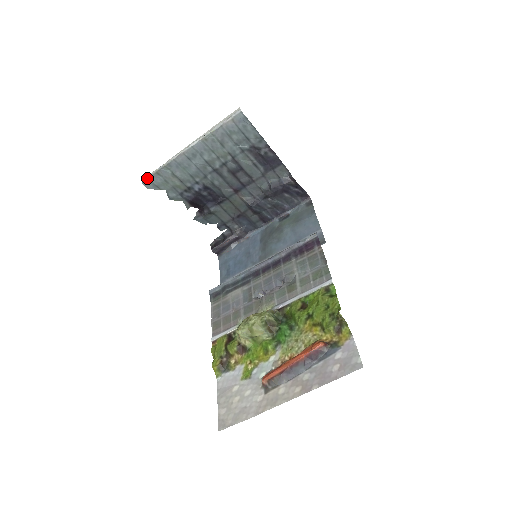
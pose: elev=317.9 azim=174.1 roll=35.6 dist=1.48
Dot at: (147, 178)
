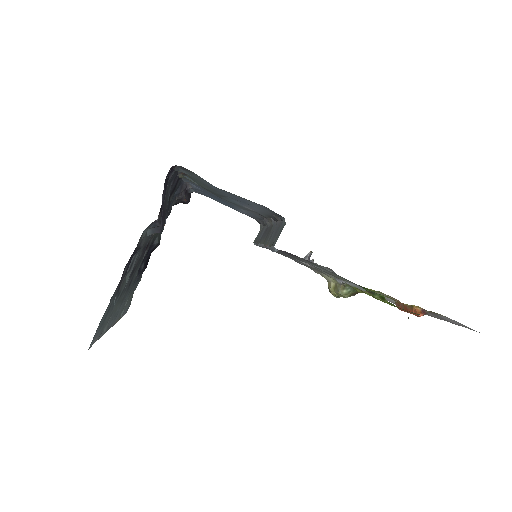
Dot at: occluded
